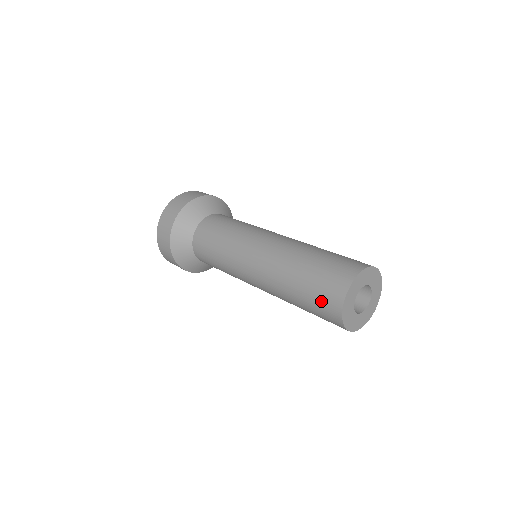
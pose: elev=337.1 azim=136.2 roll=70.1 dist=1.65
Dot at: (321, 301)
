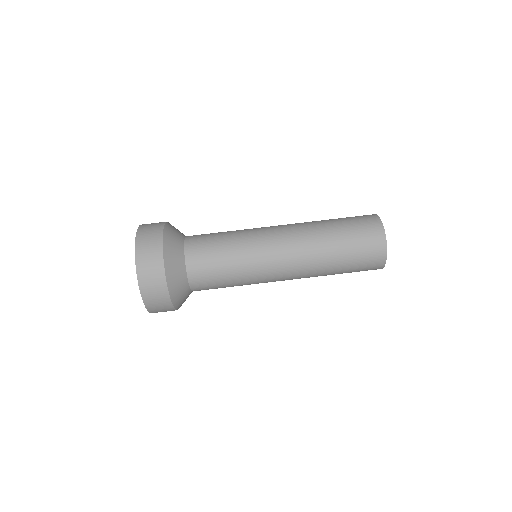
Dot at: occluded
